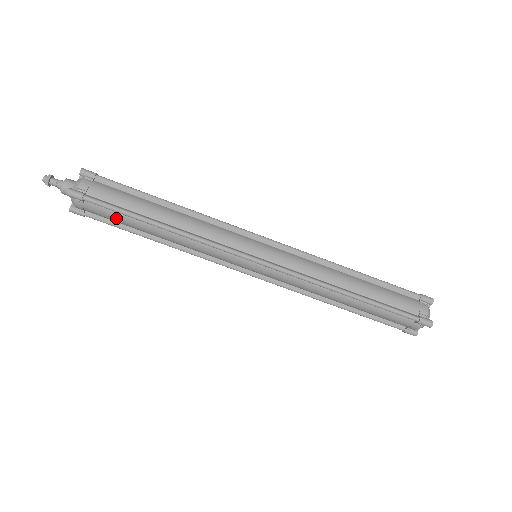
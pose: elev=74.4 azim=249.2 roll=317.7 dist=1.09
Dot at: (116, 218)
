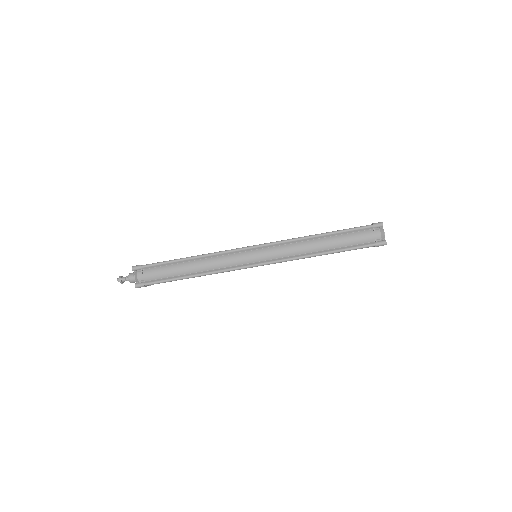
Dot at: occluded
